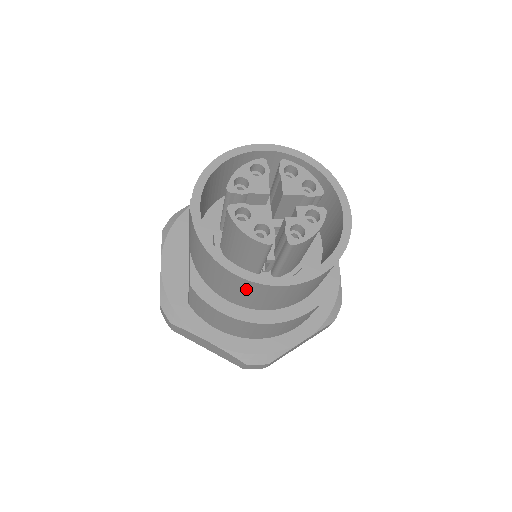
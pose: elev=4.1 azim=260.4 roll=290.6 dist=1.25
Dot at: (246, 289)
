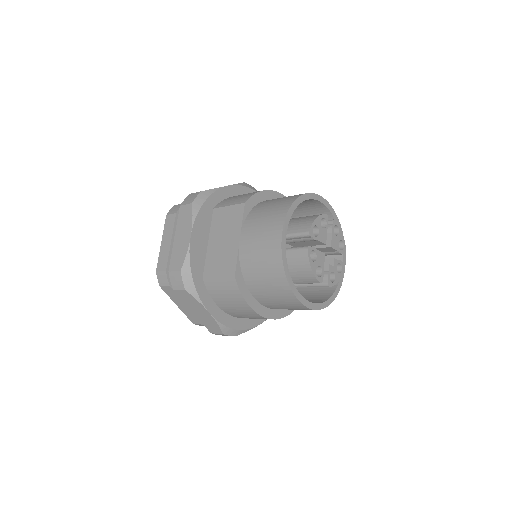
Dot at: (286, 301)
